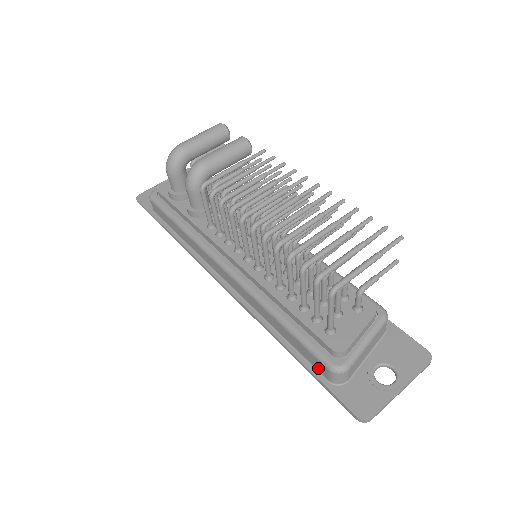
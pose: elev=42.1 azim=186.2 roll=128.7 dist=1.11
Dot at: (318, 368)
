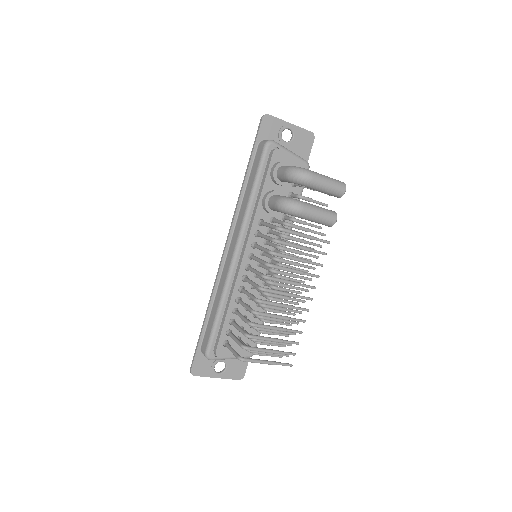
Dot at: (204, 341)
